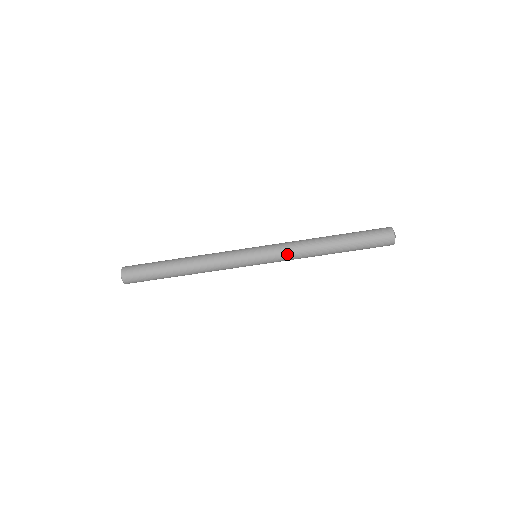
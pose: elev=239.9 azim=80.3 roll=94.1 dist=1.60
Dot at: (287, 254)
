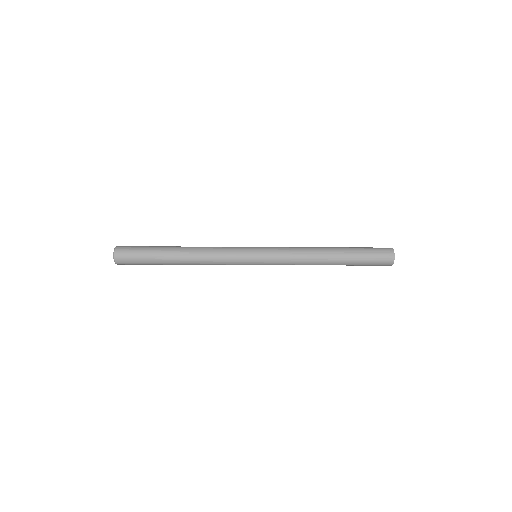
Dot at: occluded
